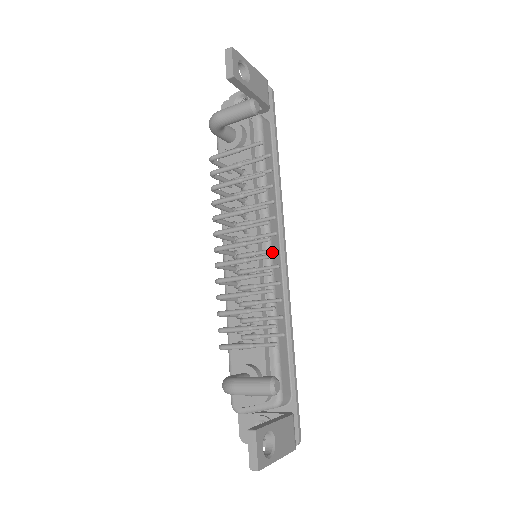
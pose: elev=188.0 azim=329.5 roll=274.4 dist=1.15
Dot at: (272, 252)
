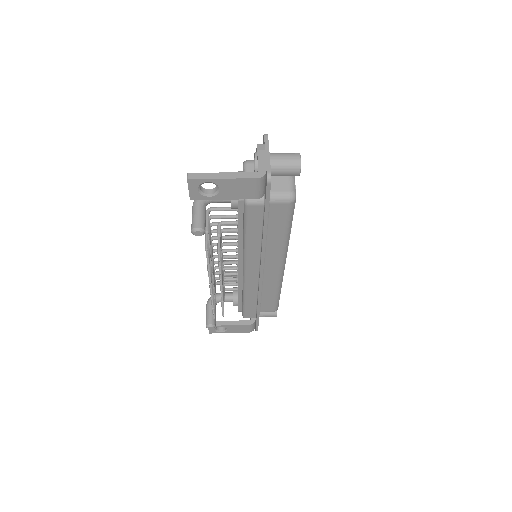
Dot at: (221, 288)
